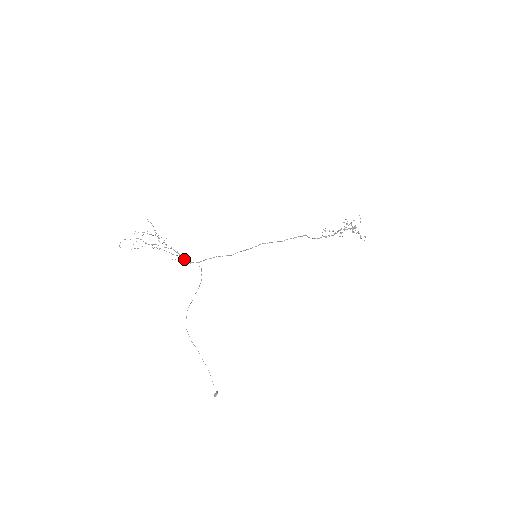
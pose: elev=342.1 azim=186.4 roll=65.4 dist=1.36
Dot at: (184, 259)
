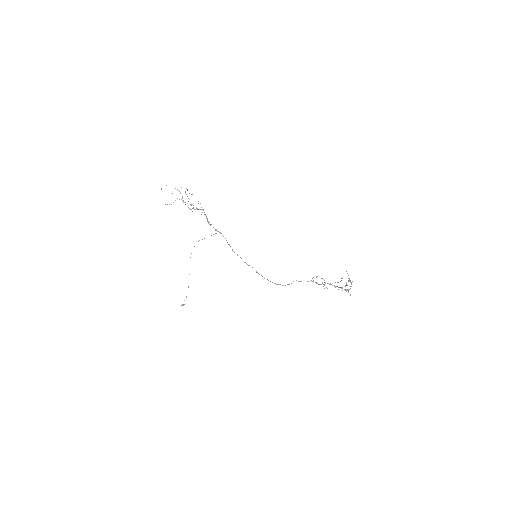
Dot at: (207, 219)
